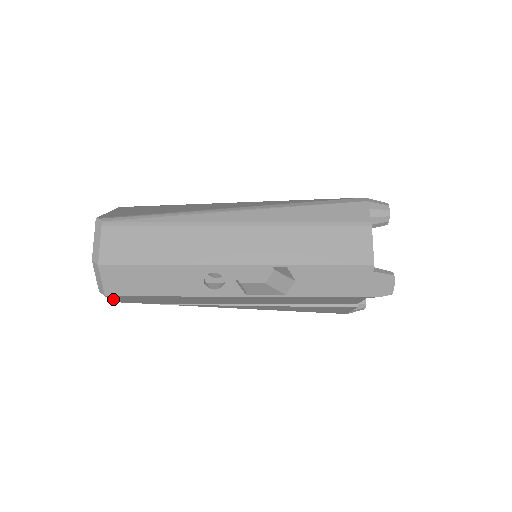
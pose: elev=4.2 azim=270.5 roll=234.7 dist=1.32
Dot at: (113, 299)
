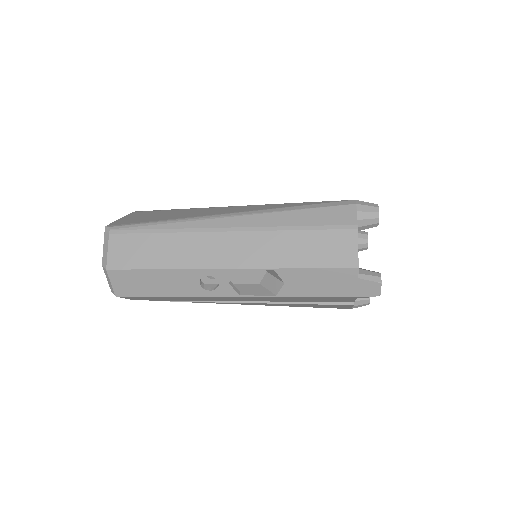
Dot at: (125, 298)
